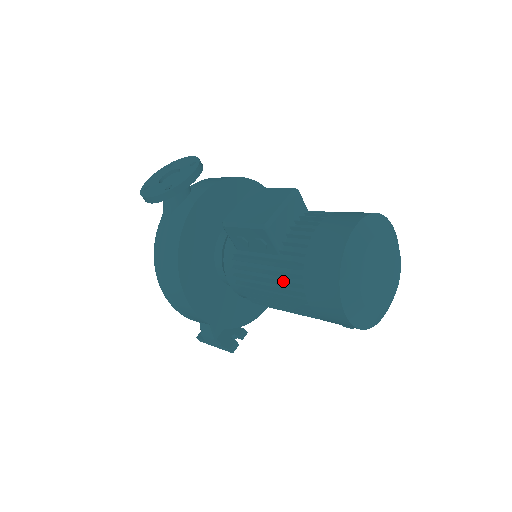
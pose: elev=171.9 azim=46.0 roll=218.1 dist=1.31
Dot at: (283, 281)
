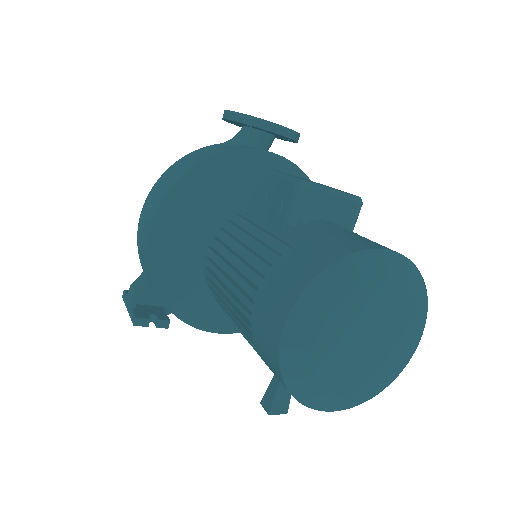
Dot at: (259, 254)
